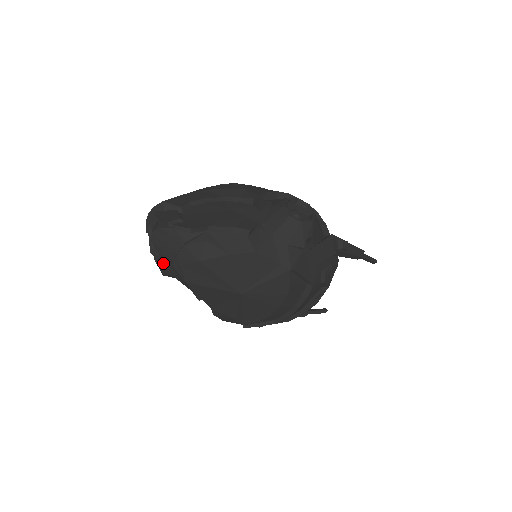
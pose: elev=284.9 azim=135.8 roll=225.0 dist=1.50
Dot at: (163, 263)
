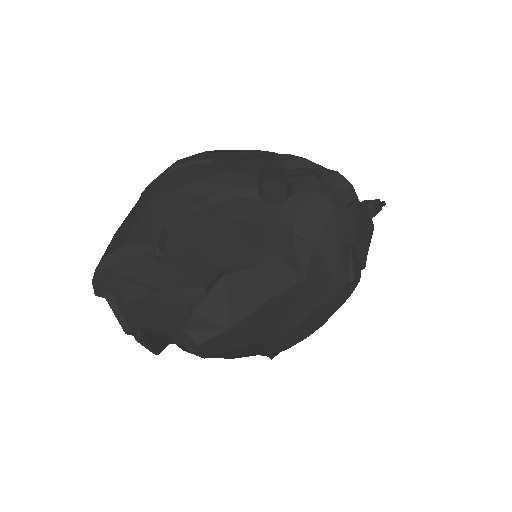
Dot at: (150, 338)
